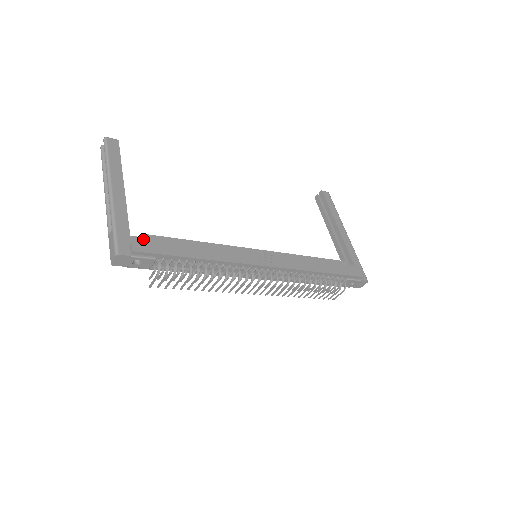
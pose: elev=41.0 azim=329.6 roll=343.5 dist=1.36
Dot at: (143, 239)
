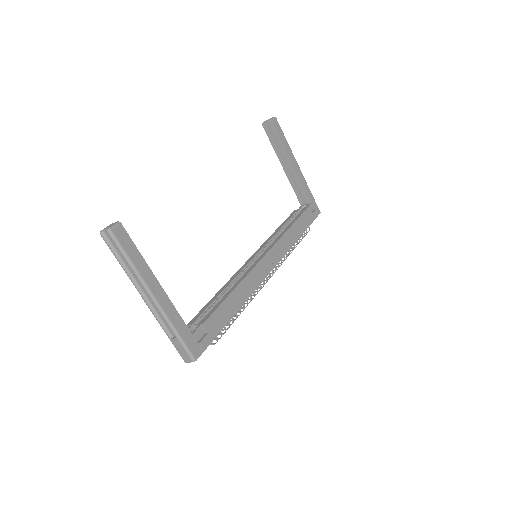
Dot at: (200, 328)
